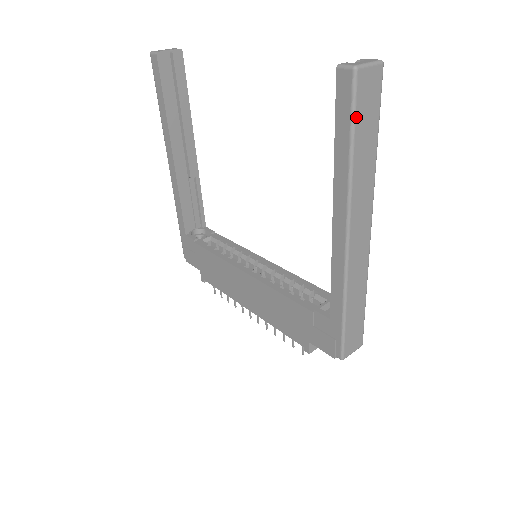
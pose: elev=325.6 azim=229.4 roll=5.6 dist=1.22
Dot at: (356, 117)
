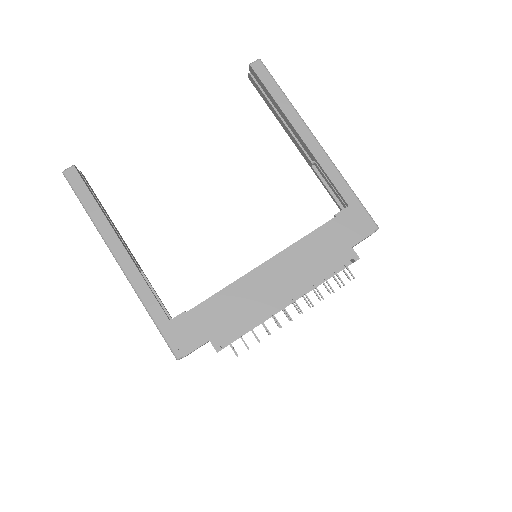
Dot at: (274, 80)
